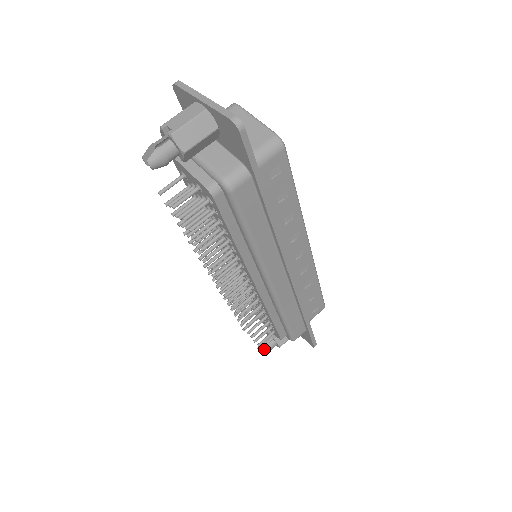
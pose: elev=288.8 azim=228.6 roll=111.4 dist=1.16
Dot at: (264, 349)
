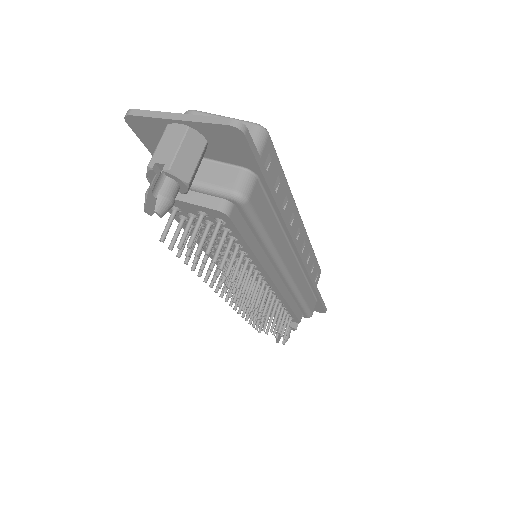
Dot at: occluded
